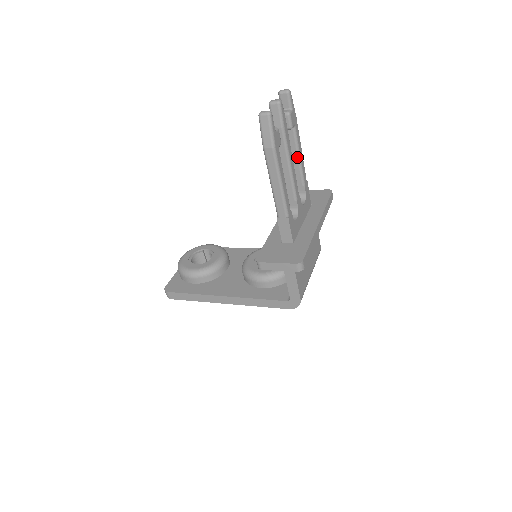
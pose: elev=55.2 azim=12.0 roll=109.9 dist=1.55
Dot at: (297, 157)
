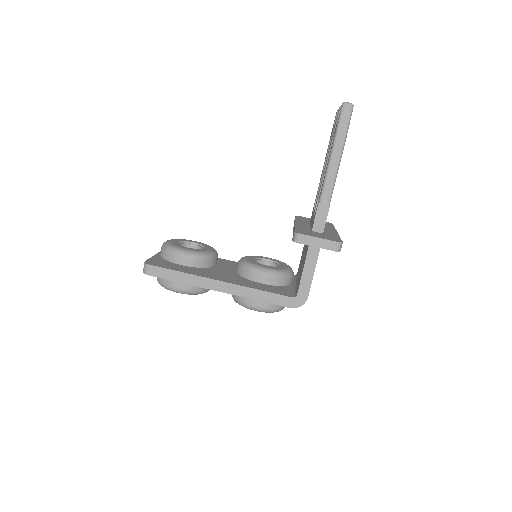
Dot at: occluded
